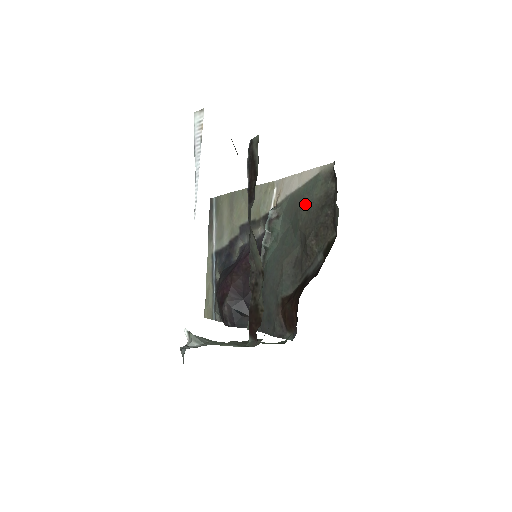
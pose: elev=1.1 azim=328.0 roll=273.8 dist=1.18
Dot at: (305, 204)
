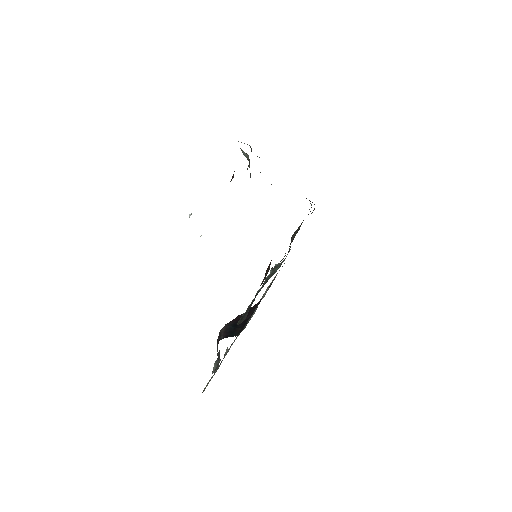
Dot at: occluded
